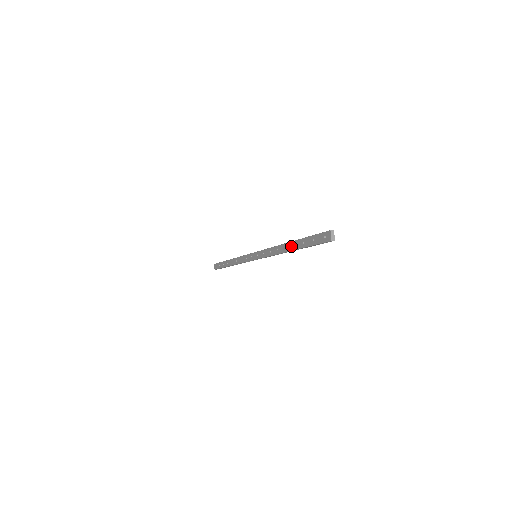
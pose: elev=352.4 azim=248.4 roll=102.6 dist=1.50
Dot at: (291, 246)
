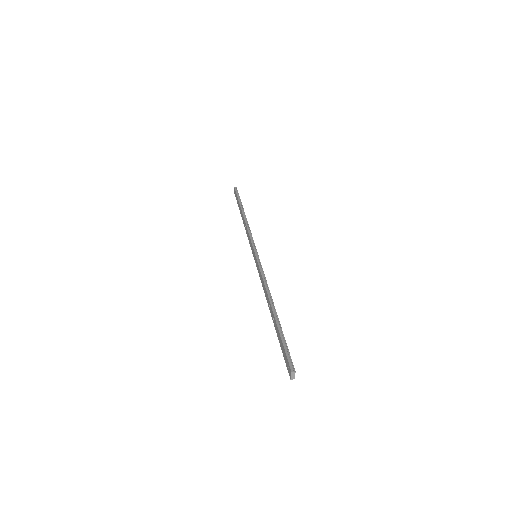
Dot at: (272, 315)
